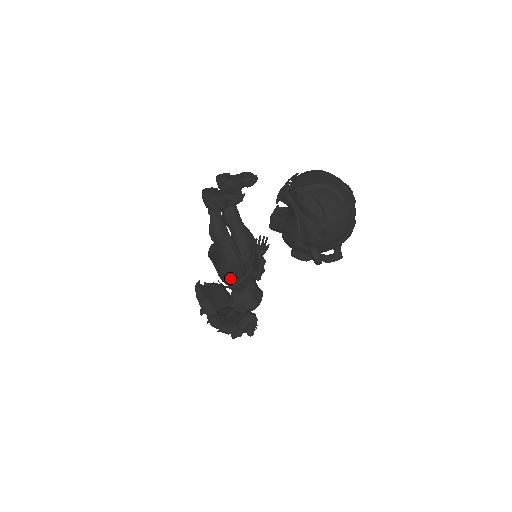
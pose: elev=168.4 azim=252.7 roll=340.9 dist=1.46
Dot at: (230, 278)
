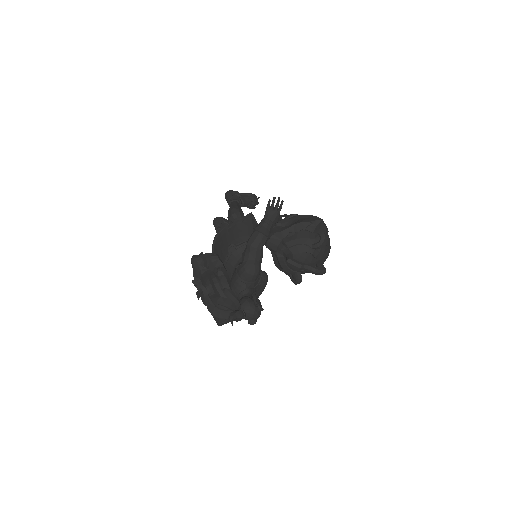
Dot at: occluded
